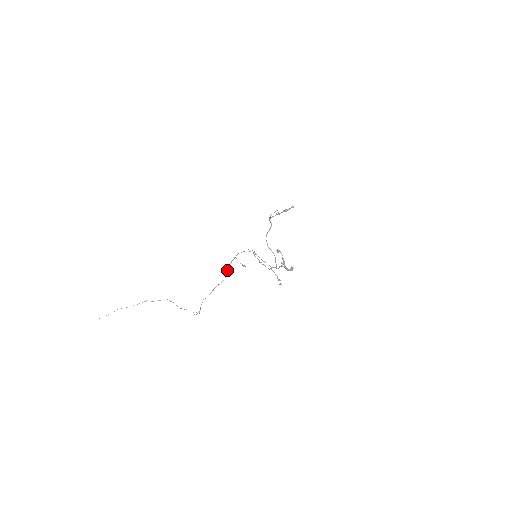
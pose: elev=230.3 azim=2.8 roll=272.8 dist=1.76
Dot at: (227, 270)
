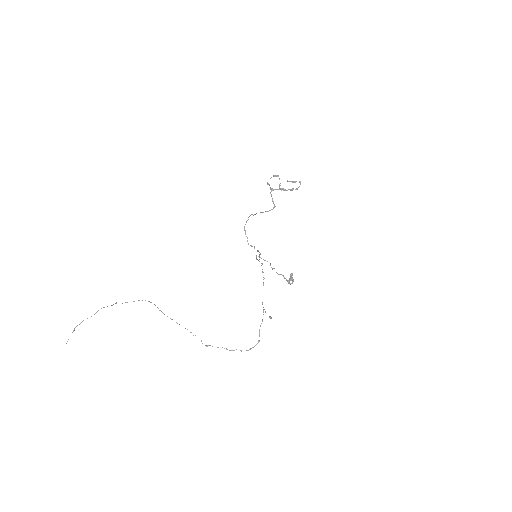
Dot at: (259, 333)
